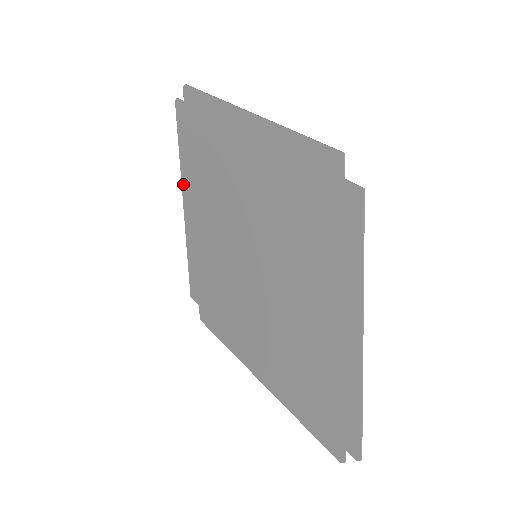
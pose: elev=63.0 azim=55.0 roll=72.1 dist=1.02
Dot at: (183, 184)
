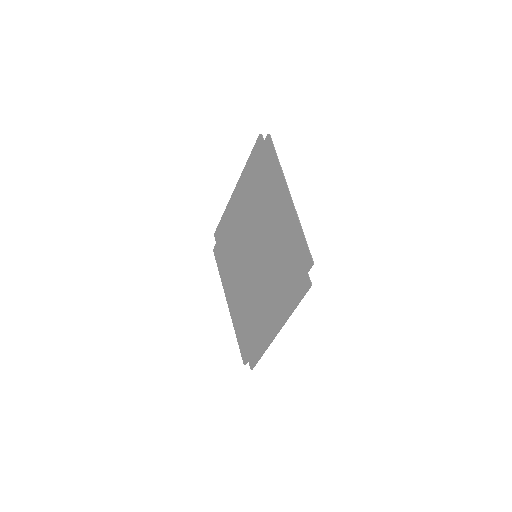
Dot at: (240, 180)
